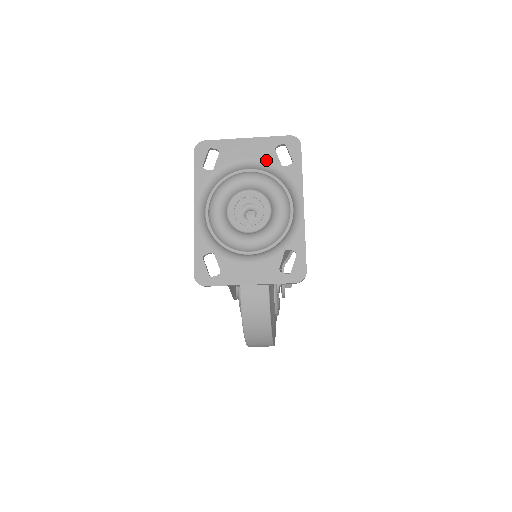
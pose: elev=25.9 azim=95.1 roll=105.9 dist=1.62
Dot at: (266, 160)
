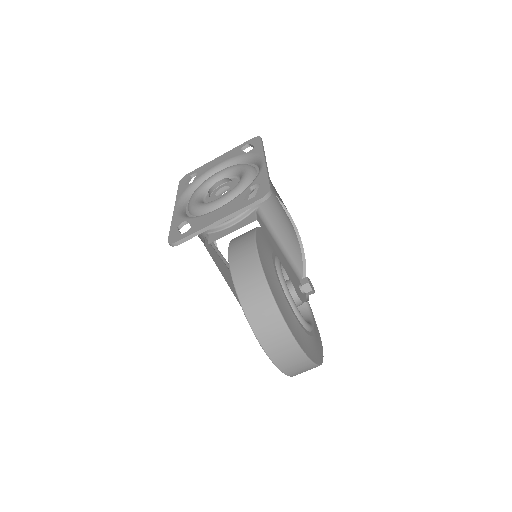
Dot at: (233, 157)
